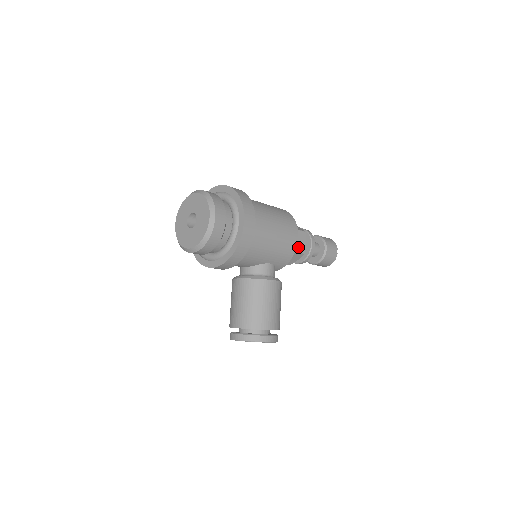
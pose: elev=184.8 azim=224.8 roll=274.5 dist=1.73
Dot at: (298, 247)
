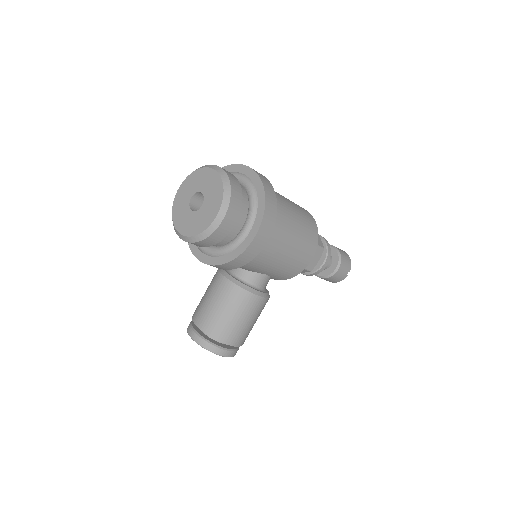
Dot at: occluded
